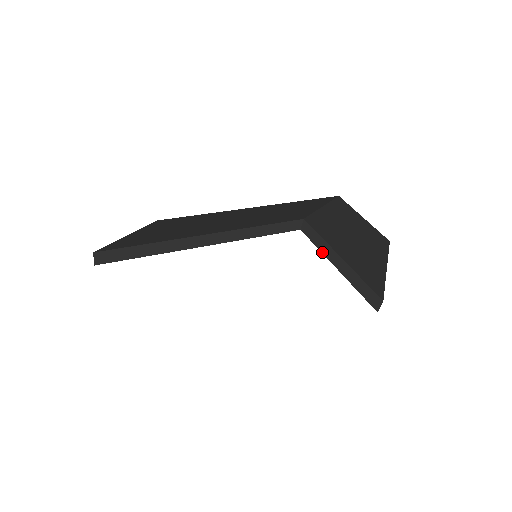
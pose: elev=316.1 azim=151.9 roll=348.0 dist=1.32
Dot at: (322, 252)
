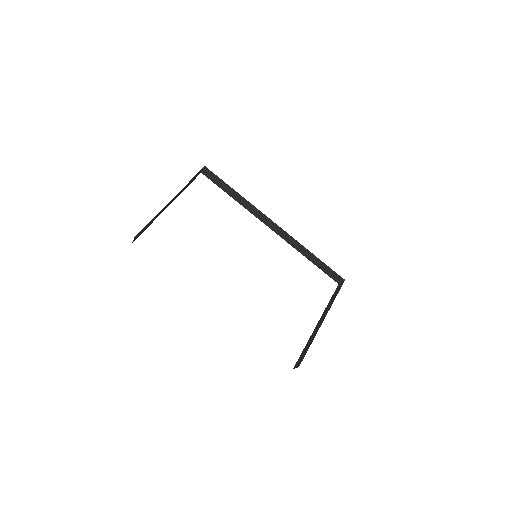
Dot at: (326, 308)
